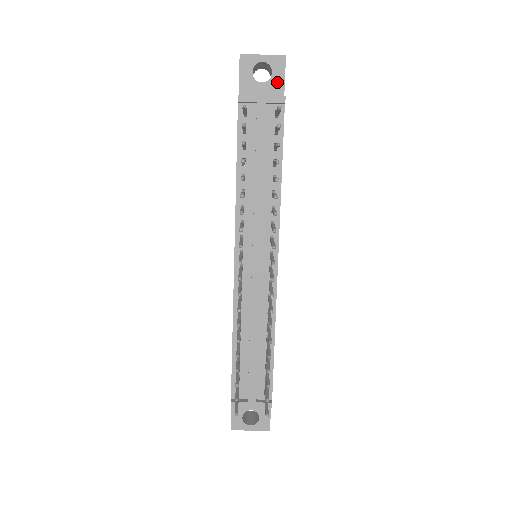
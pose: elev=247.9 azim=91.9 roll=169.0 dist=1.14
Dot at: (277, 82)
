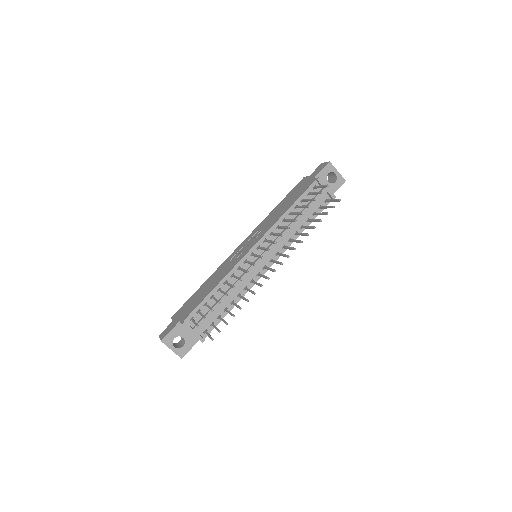
Dot at: (334, 188)
